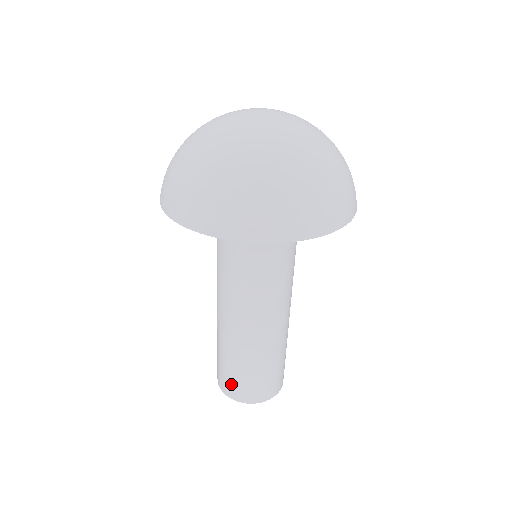
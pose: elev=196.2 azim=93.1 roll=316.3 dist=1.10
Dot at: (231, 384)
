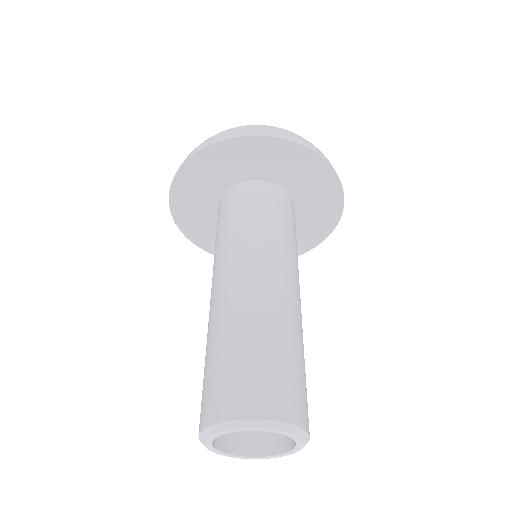
Dot at: (214, 392)
